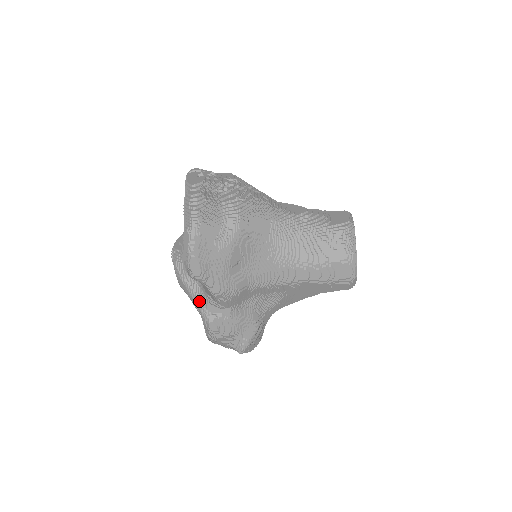
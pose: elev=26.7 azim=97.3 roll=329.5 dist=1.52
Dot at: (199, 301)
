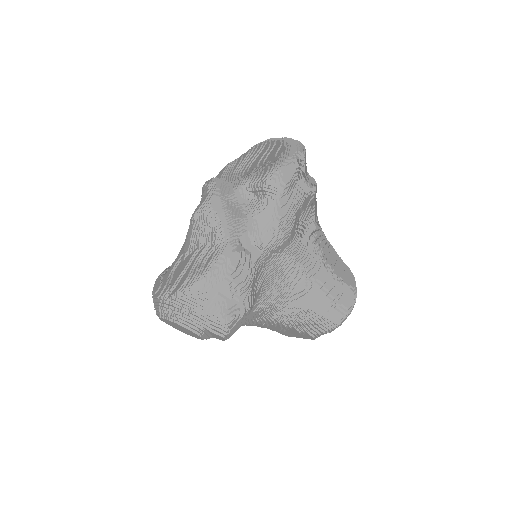
Dot at: (235, 225)
